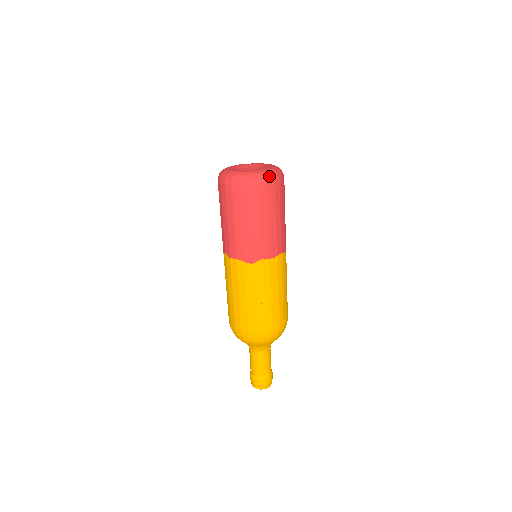
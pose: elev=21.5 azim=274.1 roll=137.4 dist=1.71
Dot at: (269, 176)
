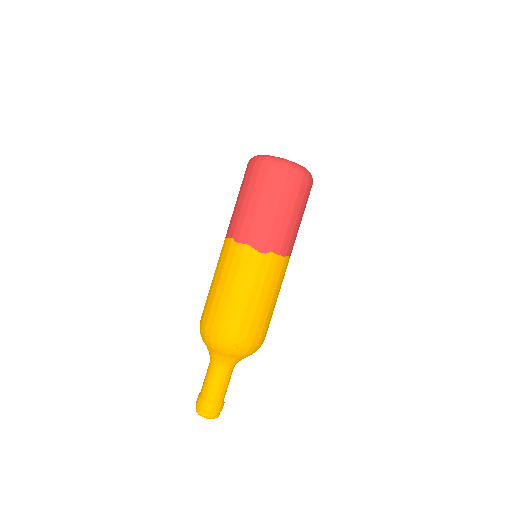
Dot at: (307, 172)
